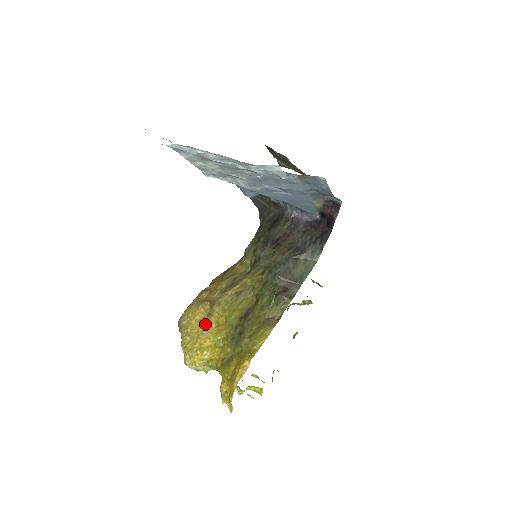
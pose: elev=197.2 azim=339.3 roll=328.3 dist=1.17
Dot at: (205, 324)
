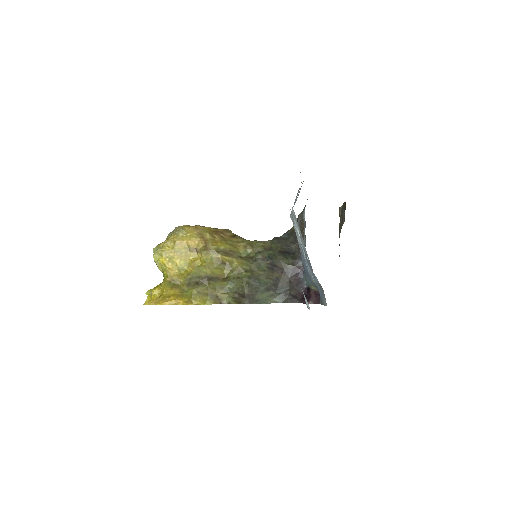
Dot at: (189, 251)
